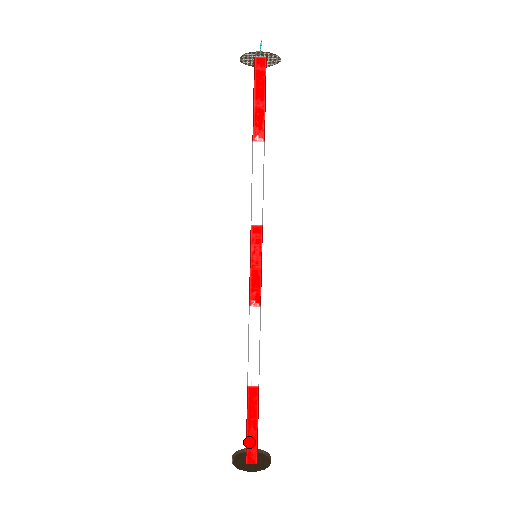
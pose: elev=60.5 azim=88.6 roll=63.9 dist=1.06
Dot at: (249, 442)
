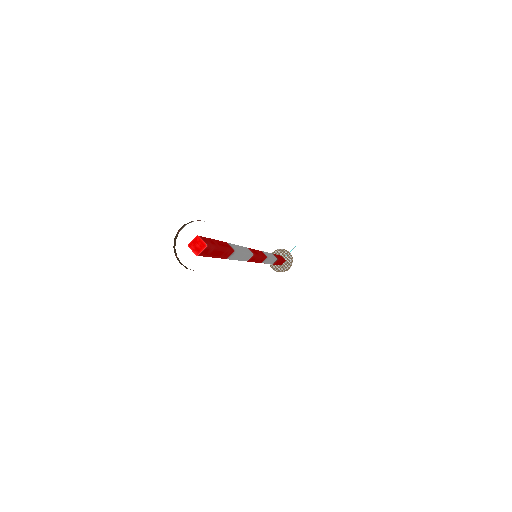
Dot at: (209, 240)
